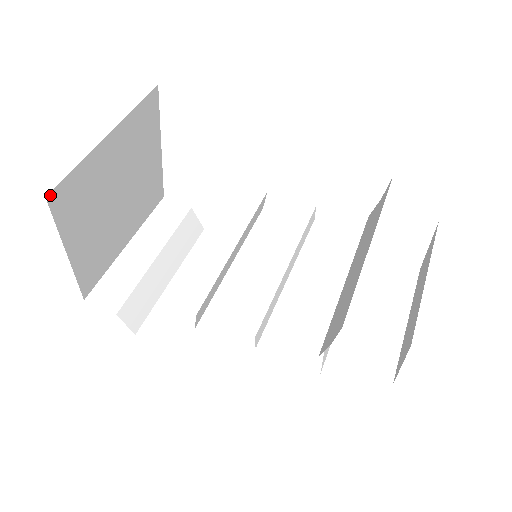
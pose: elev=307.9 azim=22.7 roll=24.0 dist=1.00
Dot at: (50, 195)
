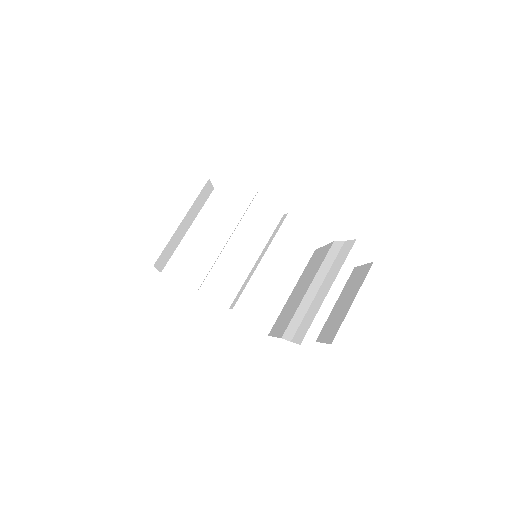
Dot at: occluded
